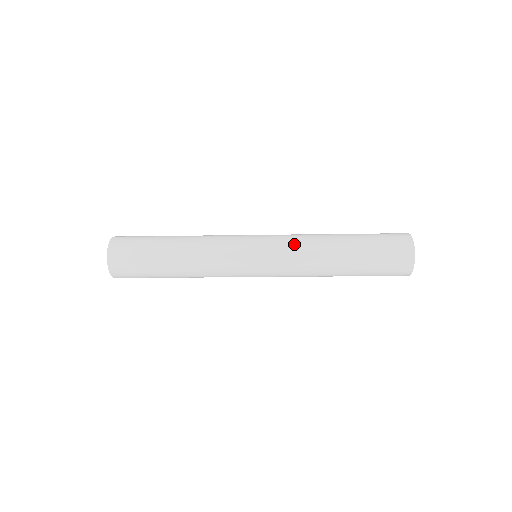
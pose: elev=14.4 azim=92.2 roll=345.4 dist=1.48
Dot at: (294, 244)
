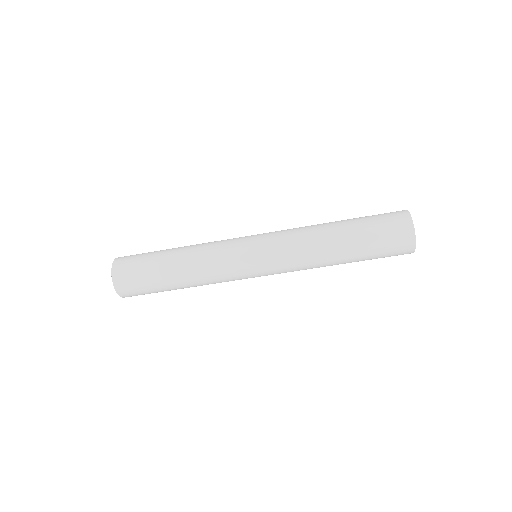
Dot at: (289, 230)
